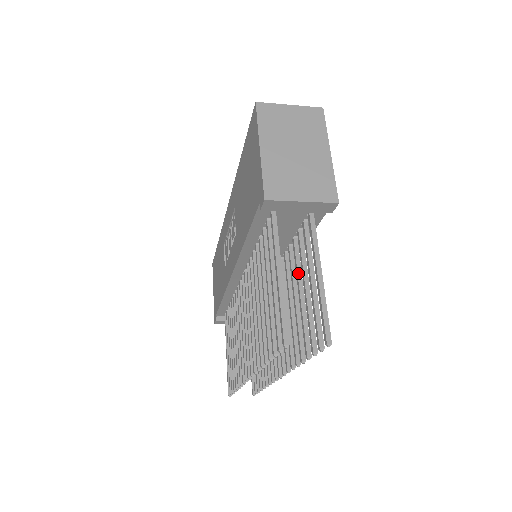
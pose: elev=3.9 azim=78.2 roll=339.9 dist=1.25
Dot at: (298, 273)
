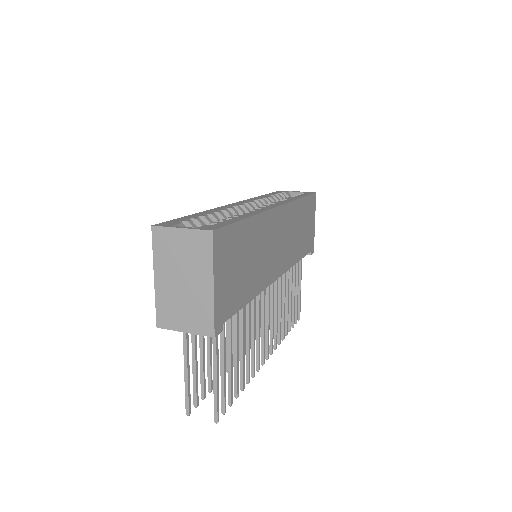
Dot at: (234, 334)
